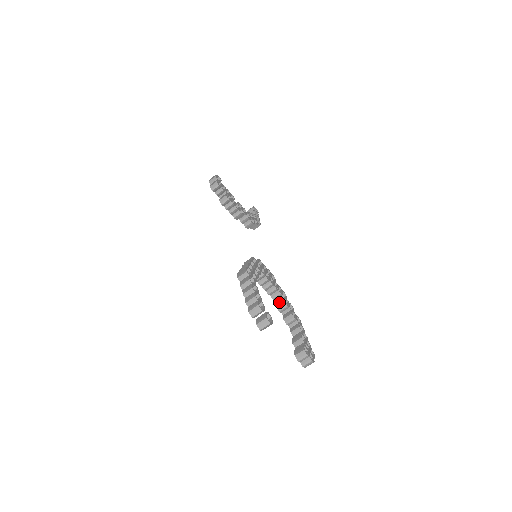
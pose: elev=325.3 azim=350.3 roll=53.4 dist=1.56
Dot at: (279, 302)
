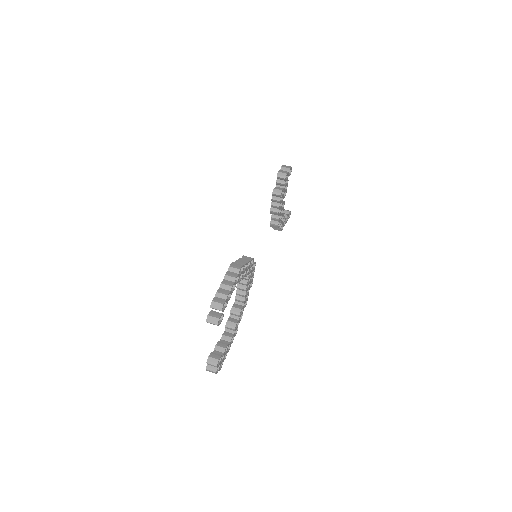
Dot at: (237, 306)
